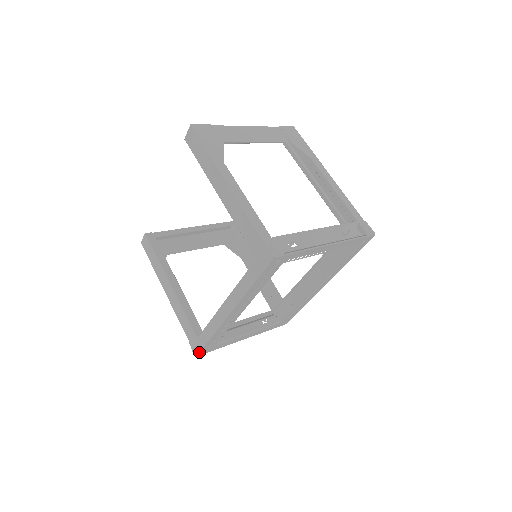
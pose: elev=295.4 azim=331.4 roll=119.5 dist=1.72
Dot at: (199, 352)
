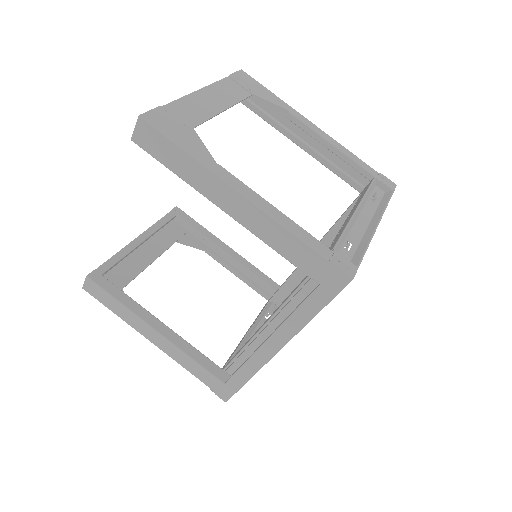
Dot at: occluded
